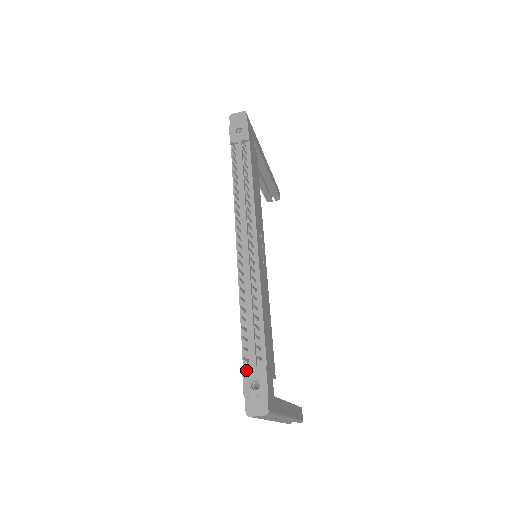
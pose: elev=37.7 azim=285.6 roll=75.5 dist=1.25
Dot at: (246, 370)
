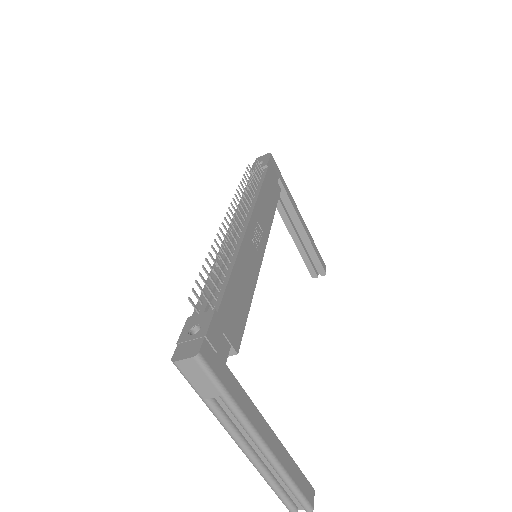
Dot at: (191, 318)
